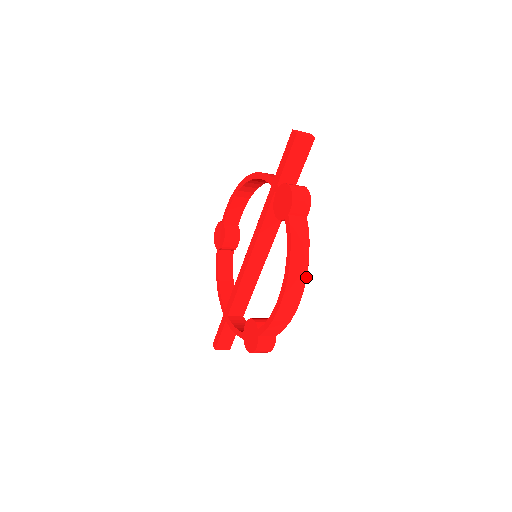
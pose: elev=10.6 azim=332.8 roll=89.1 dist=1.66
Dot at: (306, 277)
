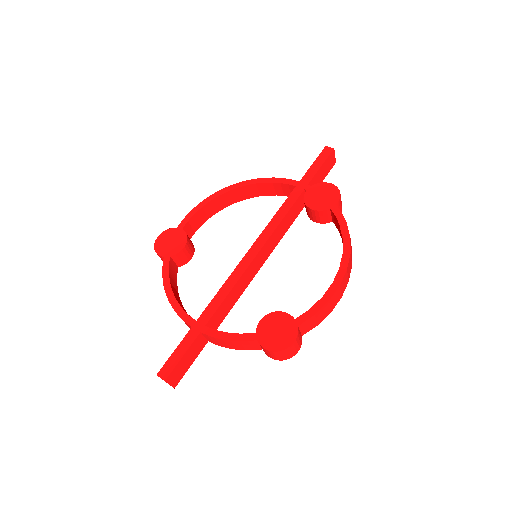
Dot at: occluded
